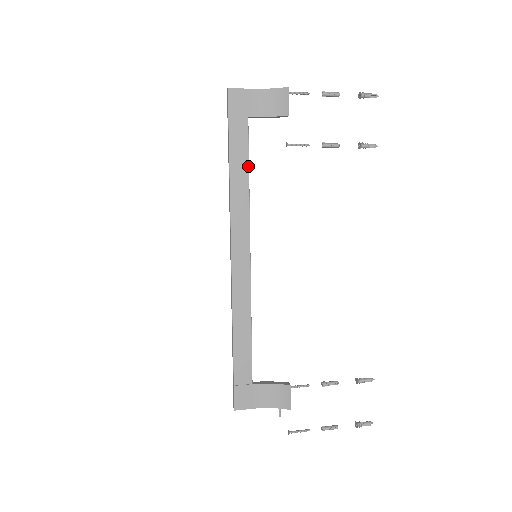
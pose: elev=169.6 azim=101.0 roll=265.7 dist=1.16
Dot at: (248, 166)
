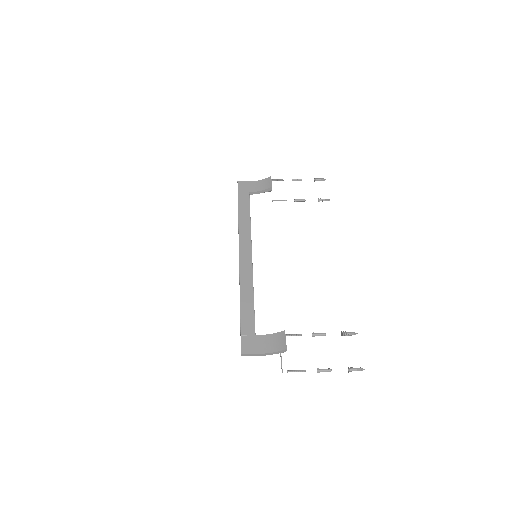
Dot at: occluded
